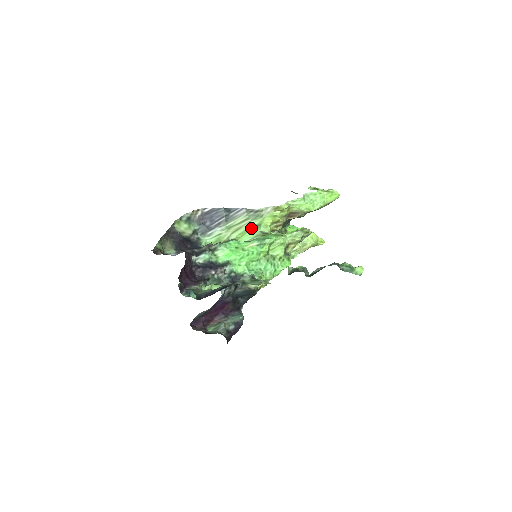
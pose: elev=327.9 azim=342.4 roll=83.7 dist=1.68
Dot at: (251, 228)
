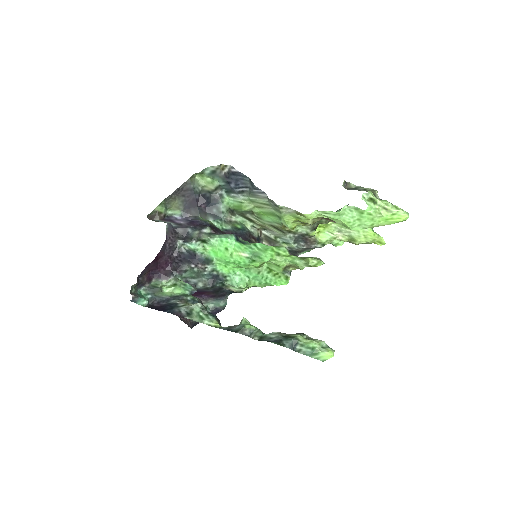
Dot at: (272, 214)
